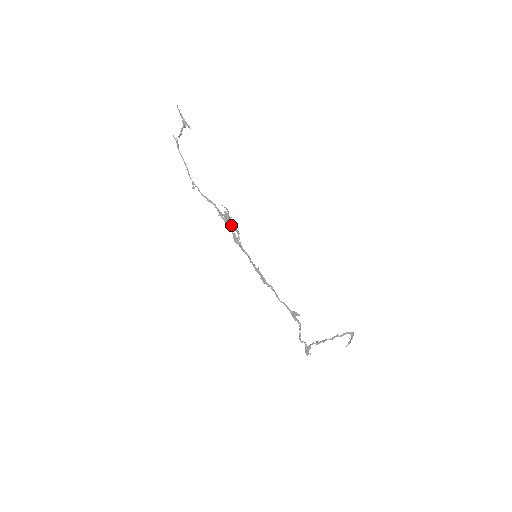
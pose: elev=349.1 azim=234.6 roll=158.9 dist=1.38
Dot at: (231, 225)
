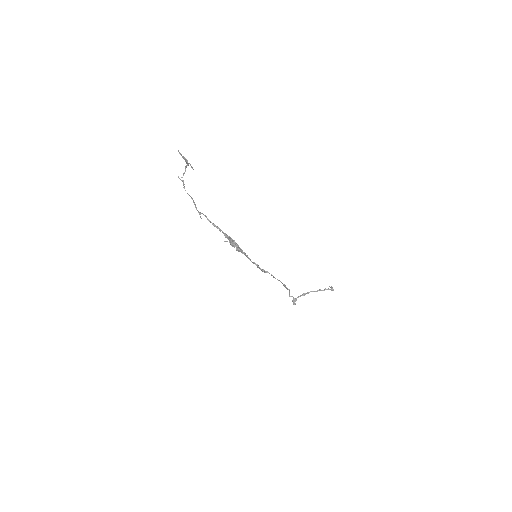
Dot at: occluded
